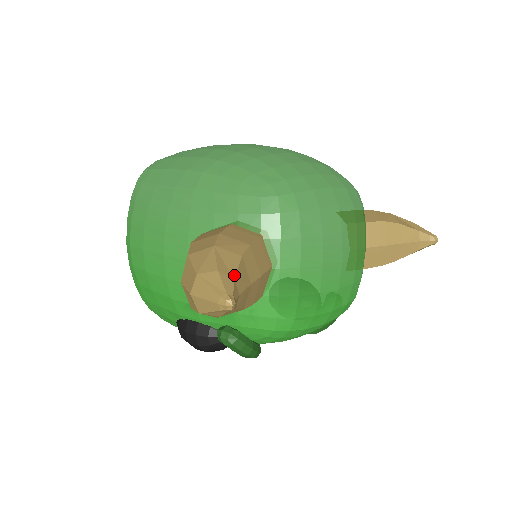
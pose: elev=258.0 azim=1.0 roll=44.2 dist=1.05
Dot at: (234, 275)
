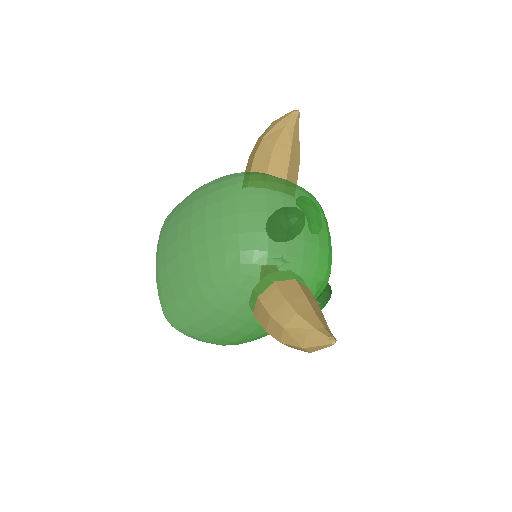
Dot at: (312, 327)
